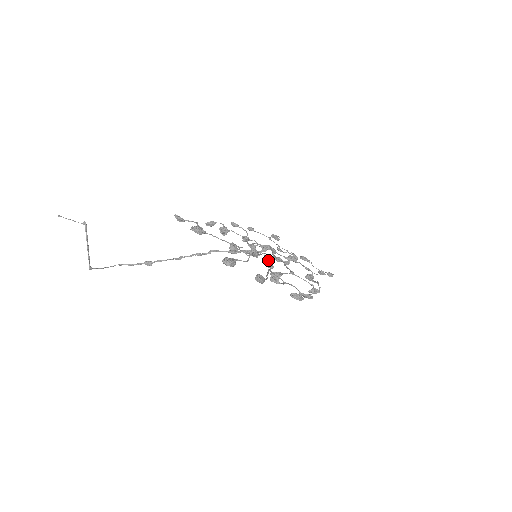
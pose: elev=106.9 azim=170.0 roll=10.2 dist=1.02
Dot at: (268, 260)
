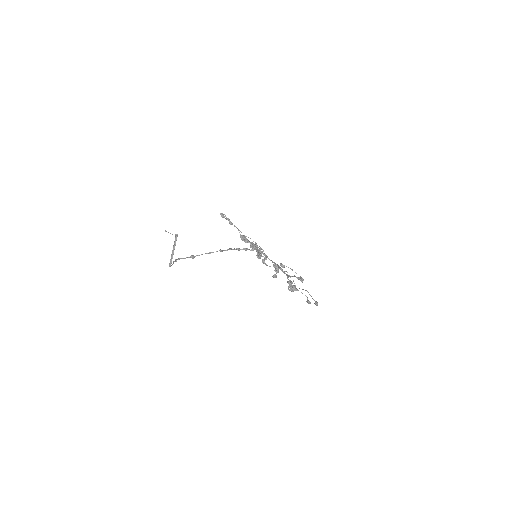
Dot at: occluded
